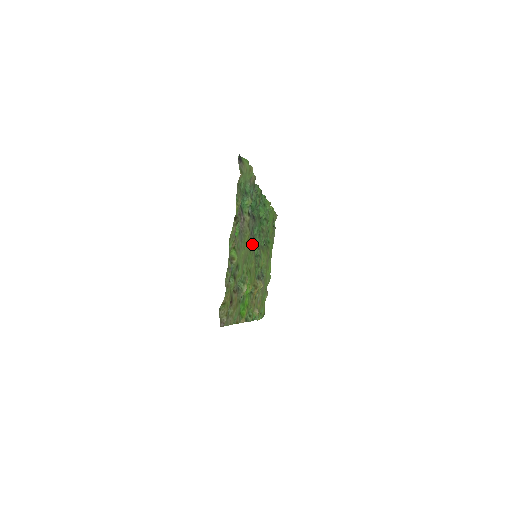
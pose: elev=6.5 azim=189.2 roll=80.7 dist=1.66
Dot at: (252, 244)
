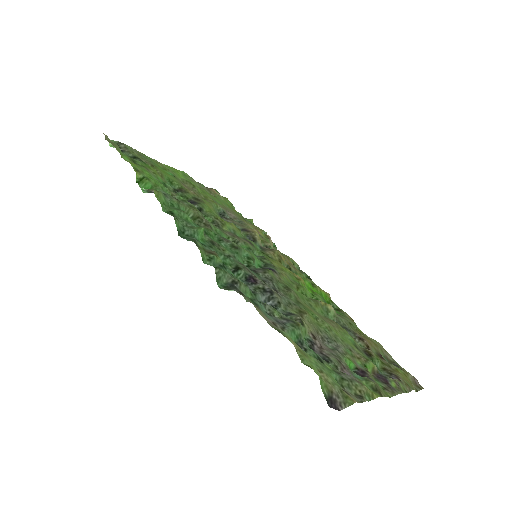
Dot at: (277, 283)
